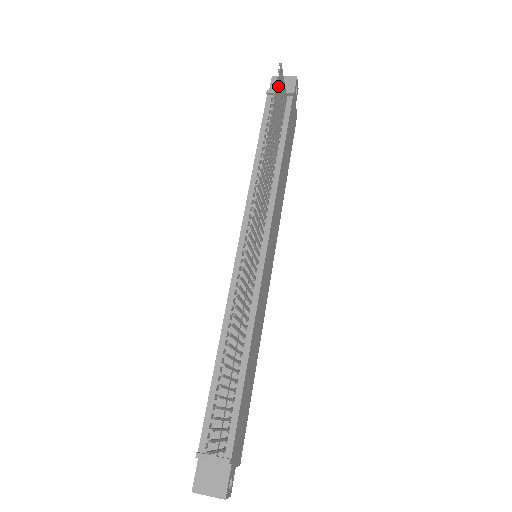
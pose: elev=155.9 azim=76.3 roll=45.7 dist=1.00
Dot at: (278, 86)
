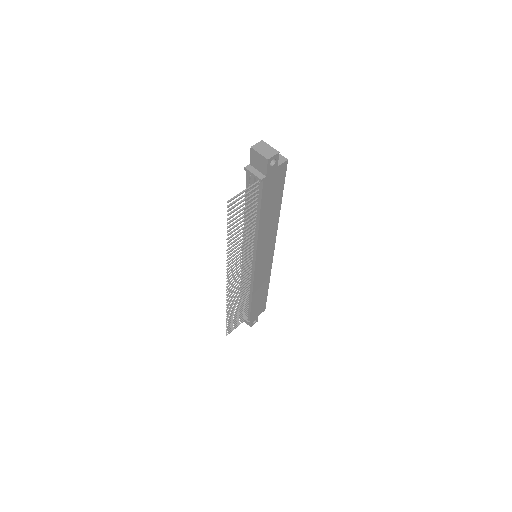
Dot at: (231, 213)
